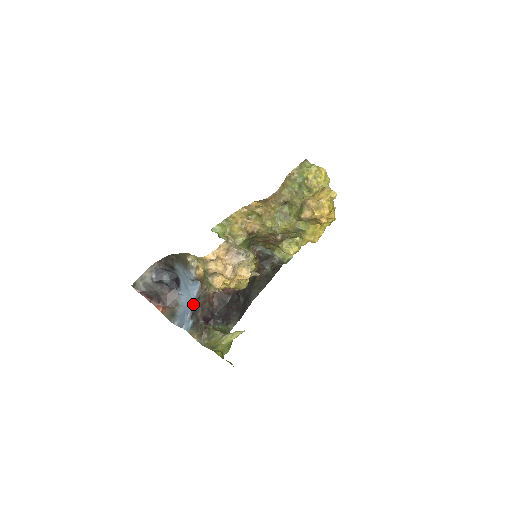
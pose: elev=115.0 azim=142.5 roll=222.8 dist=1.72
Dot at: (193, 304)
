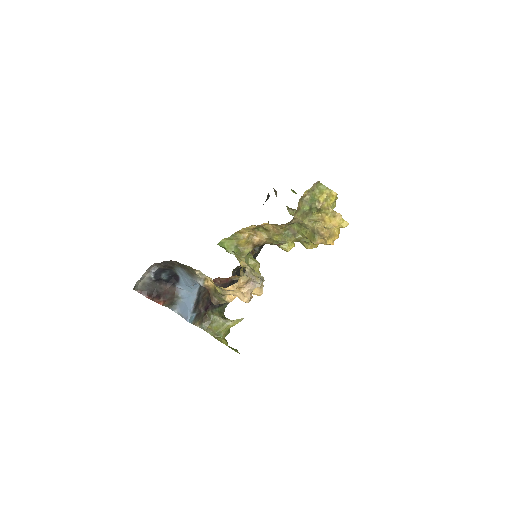
Dot at: (195, 300)
